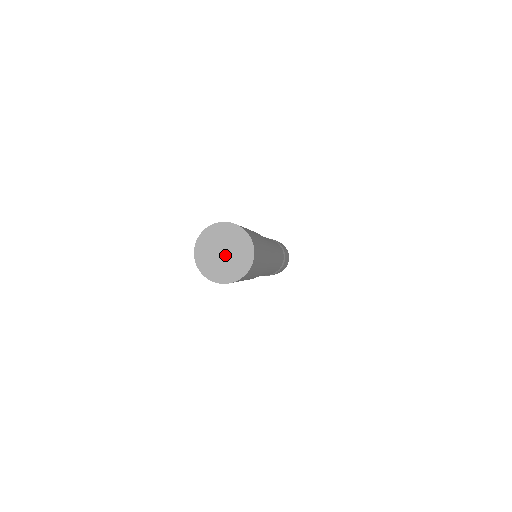
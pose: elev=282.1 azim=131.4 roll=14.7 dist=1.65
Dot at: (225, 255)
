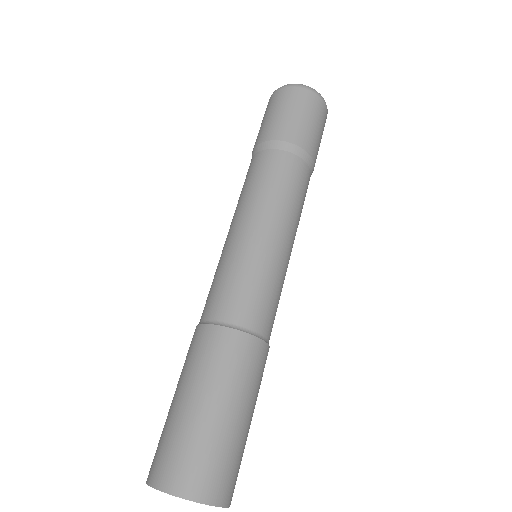
Dot at: occluded
